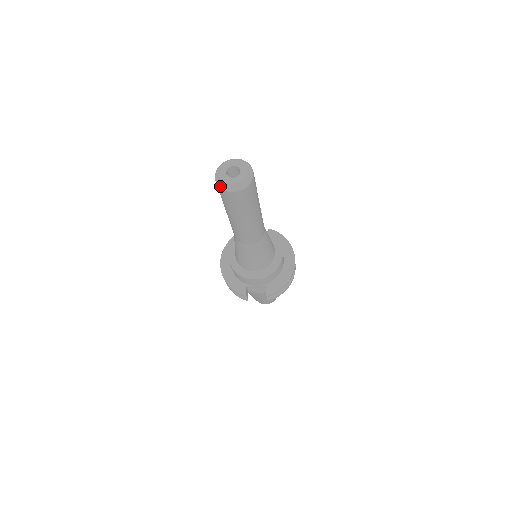
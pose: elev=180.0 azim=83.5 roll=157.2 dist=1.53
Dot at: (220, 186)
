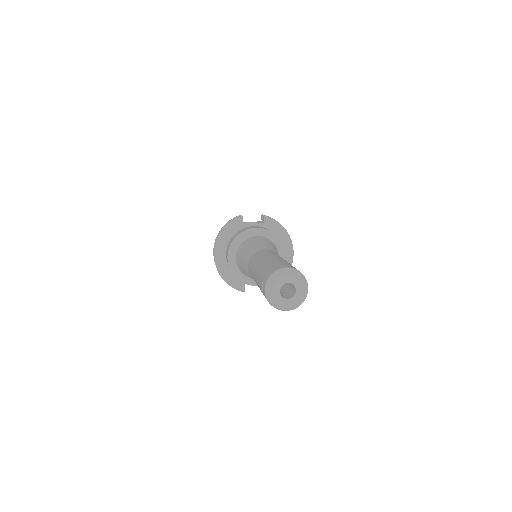
Dot at: (272, 305)
